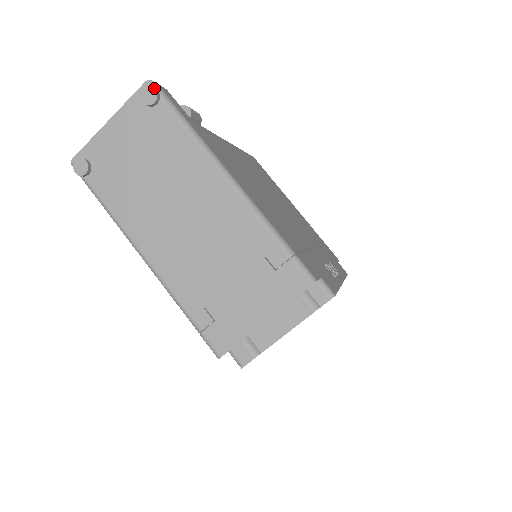
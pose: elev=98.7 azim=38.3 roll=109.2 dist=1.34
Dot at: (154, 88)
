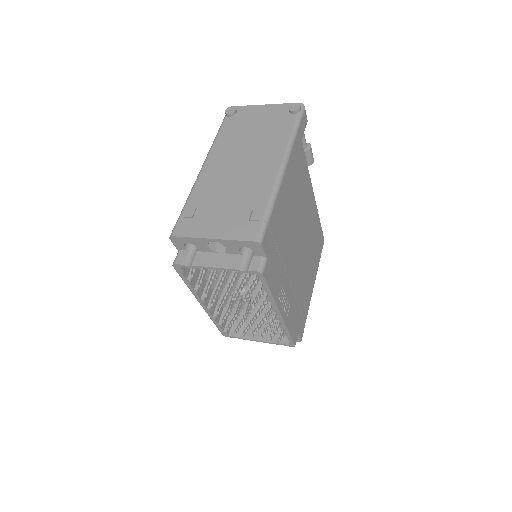
Dot at: (300, 106)
